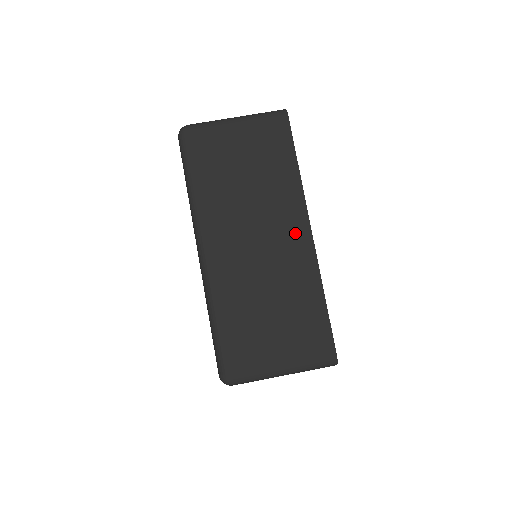
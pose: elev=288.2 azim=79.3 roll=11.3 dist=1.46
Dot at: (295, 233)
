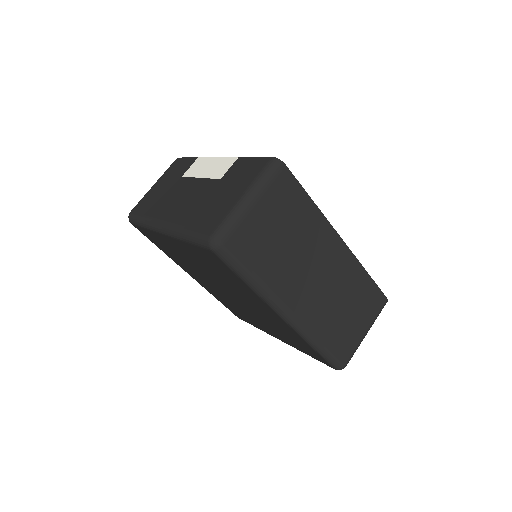
Dot at: (335, 251)
